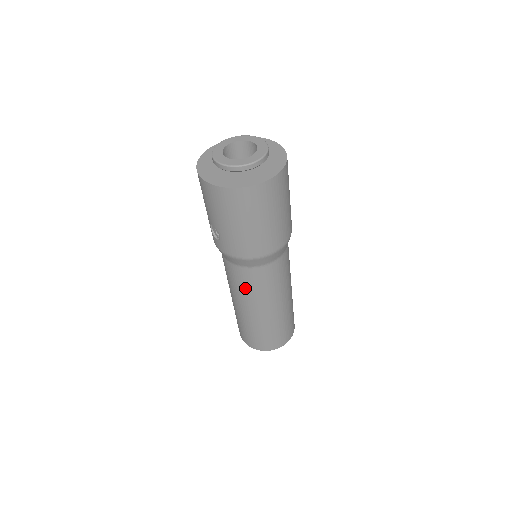
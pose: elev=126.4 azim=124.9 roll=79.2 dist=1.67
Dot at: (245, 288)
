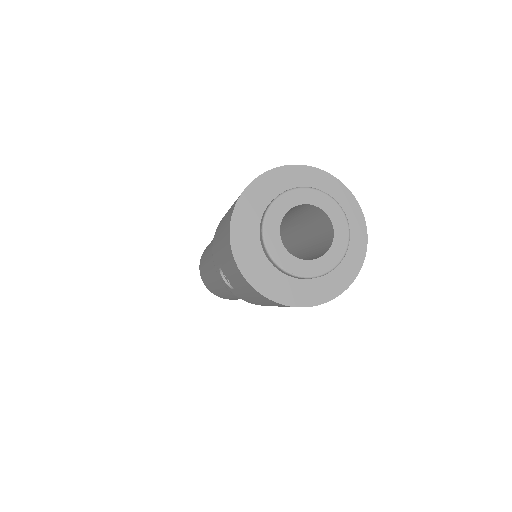
Dot at: occluded
